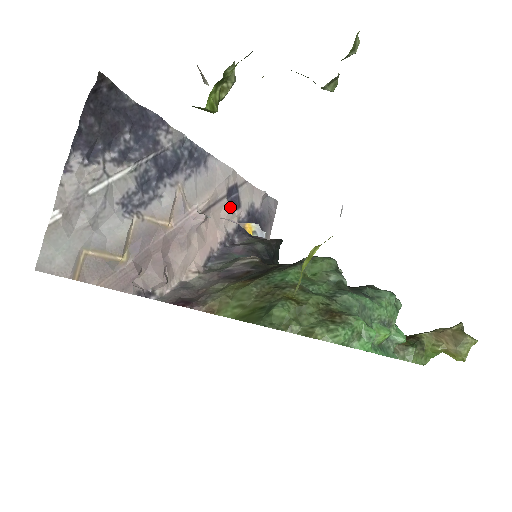
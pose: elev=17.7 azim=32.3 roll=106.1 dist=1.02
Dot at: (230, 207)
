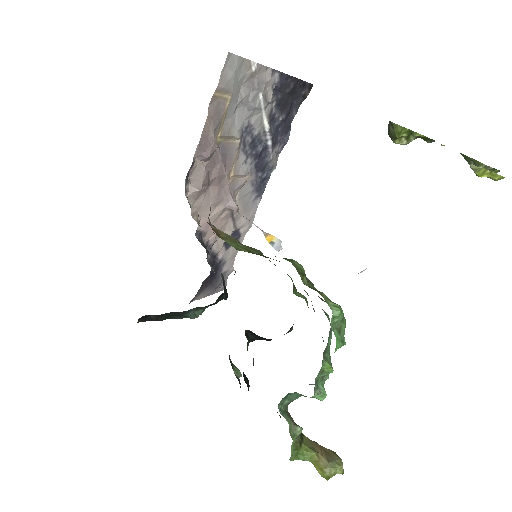
Dot at: occluded
